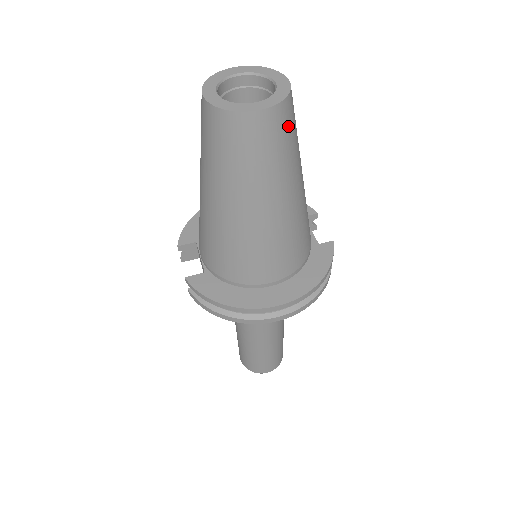
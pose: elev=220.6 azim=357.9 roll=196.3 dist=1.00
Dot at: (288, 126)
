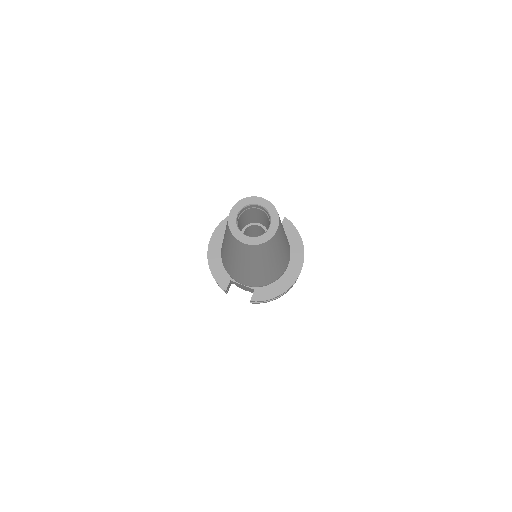
Dot at: occluded
